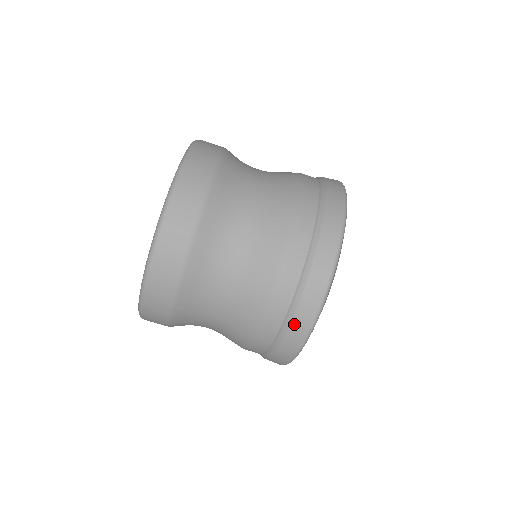
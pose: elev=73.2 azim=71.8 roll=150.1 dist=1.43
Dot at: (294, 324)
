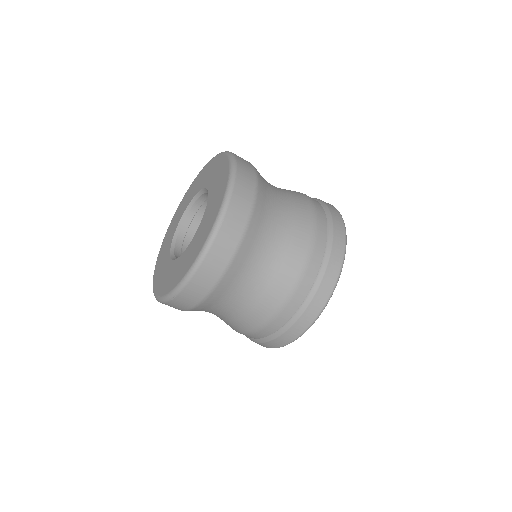
Dot at: (258, 343)
